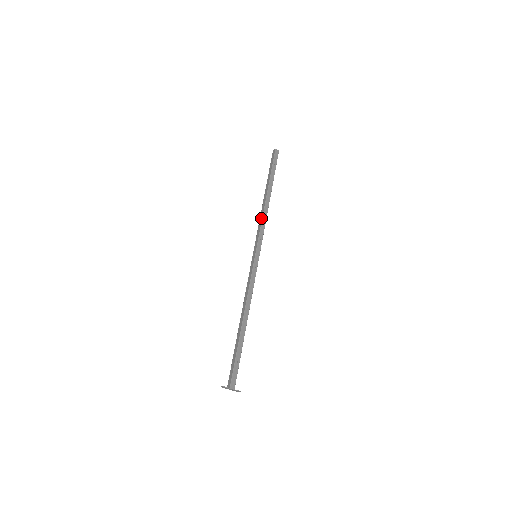
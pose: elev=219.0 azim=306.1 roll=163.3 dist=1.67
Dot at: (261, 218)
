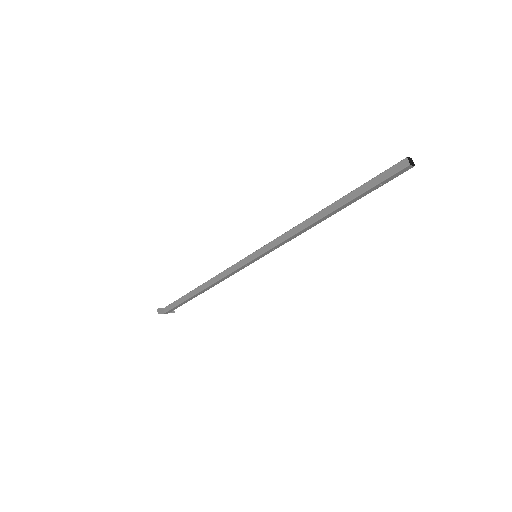
Dot at: (293, 233)
